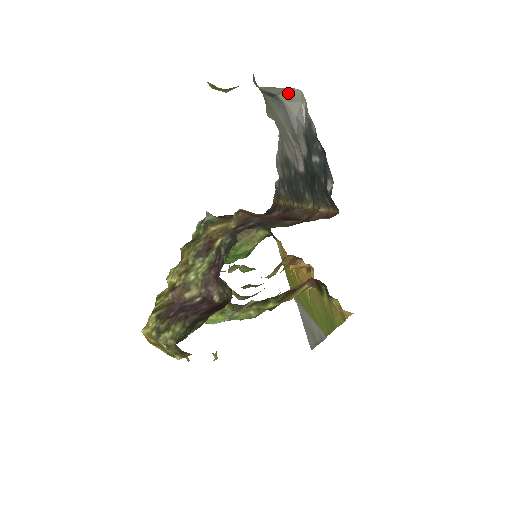
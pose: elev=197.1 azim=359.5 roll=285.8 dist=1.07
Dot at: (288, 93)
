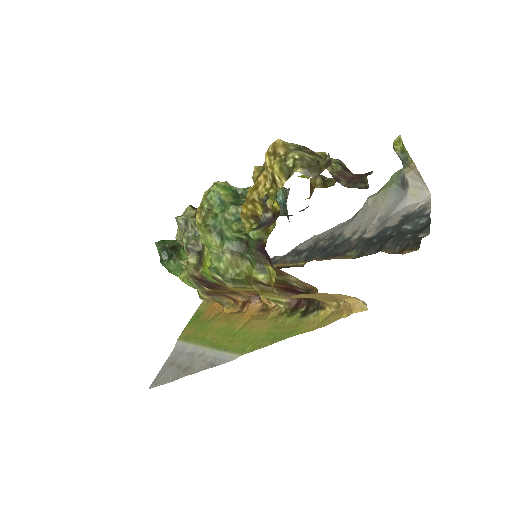
Dot at: (420, 190)
